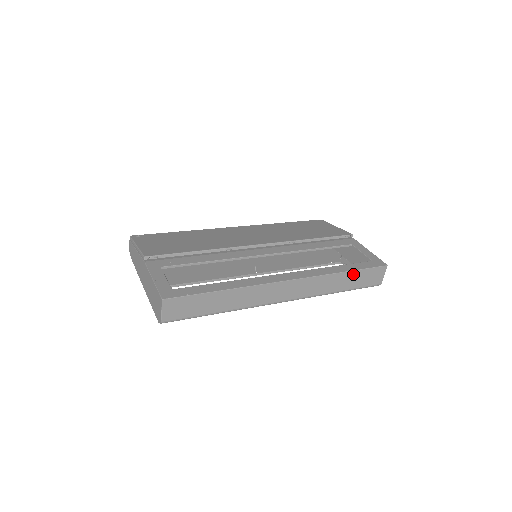
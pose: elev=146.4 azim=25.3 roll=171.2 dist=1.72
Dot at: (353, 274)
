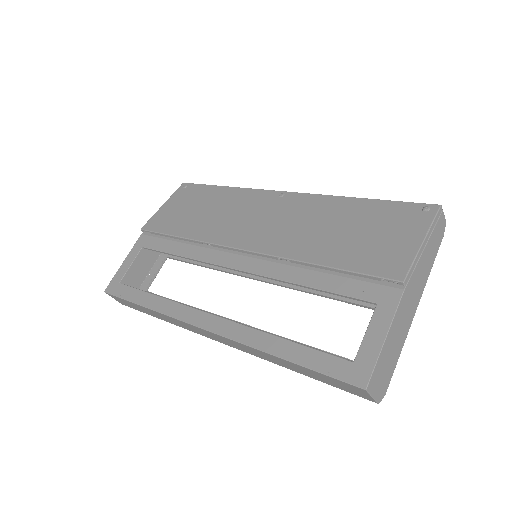
Dot at: (298, 366)
